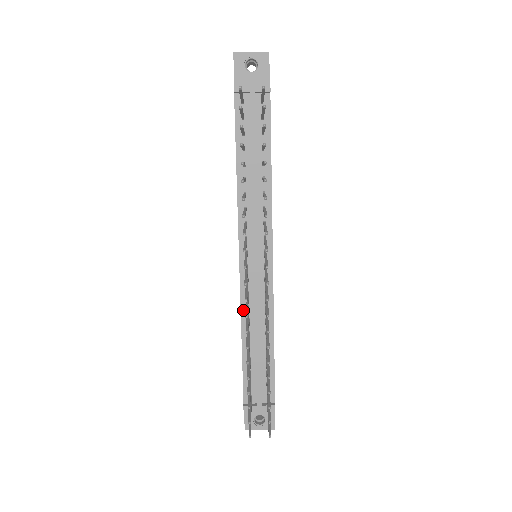
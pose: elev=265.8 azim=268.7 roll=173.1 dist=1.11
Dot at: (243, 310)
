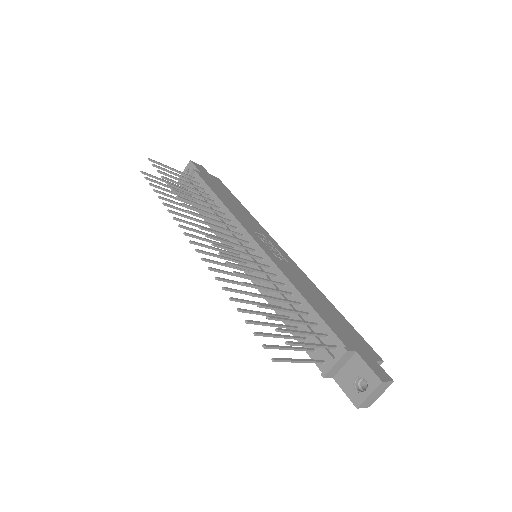
Dot at: occluded
